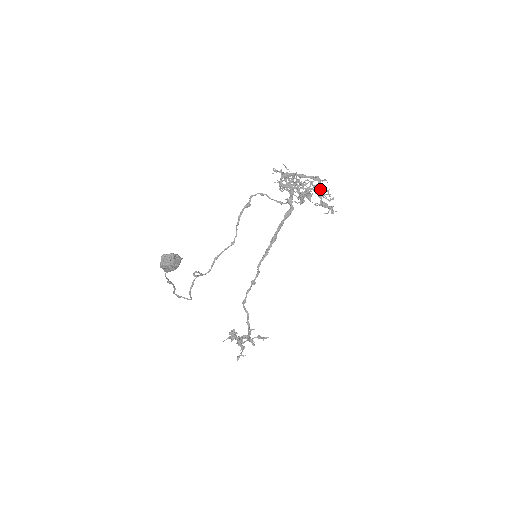
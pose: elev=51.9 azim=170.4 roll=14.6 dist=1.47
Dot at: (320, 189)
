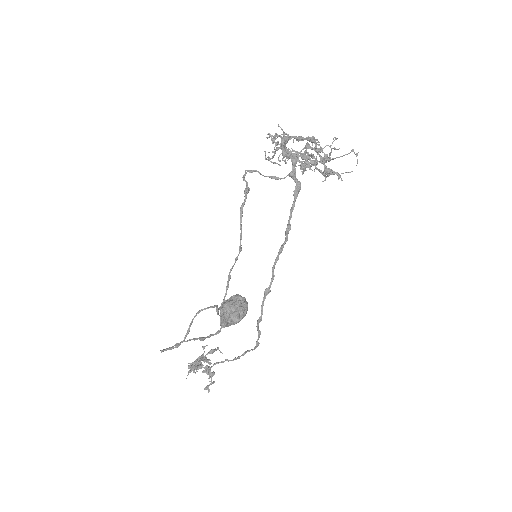
Dot at: occluded
